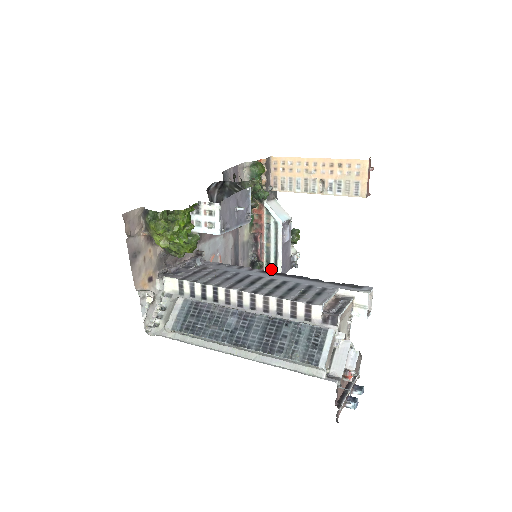
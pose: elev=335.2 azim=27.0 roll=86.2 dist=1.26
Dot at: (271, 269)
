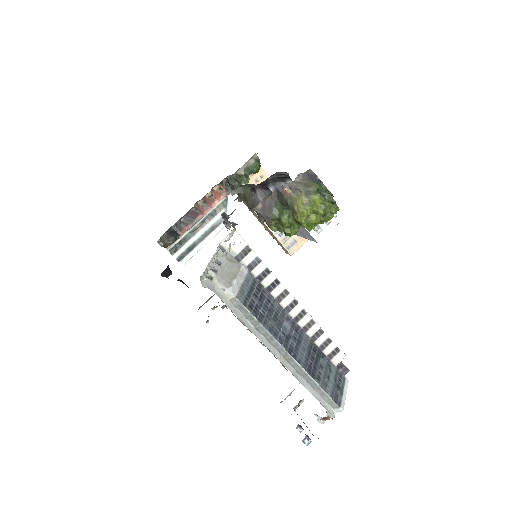
Dot at: (181, 249)
